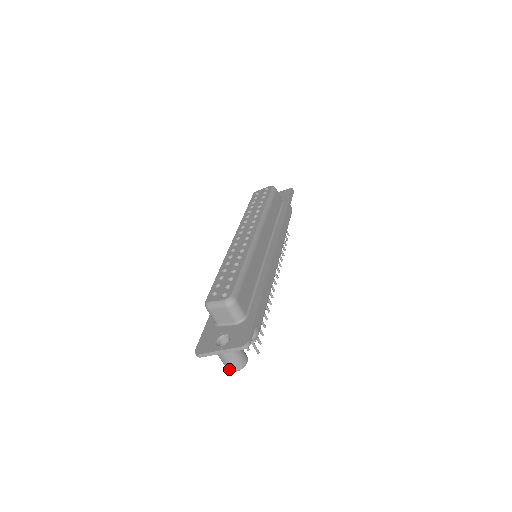
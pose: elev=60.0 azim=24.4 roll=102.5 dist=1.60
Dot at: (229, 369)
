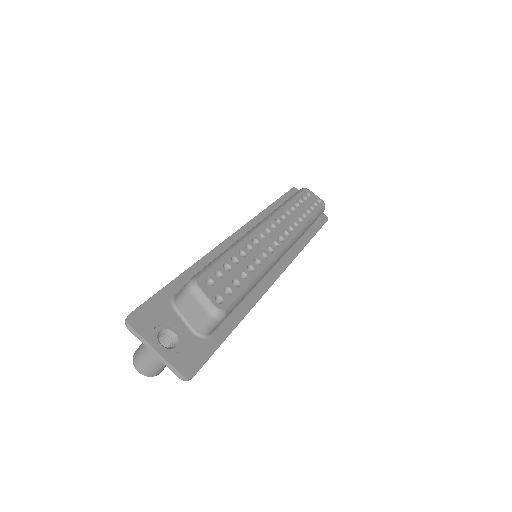
Dot at: (137, 364)
